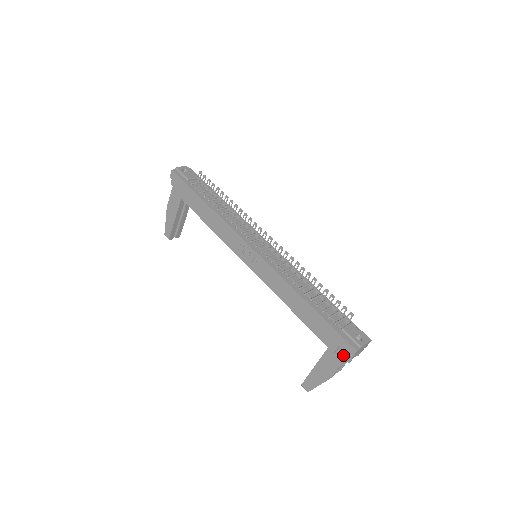
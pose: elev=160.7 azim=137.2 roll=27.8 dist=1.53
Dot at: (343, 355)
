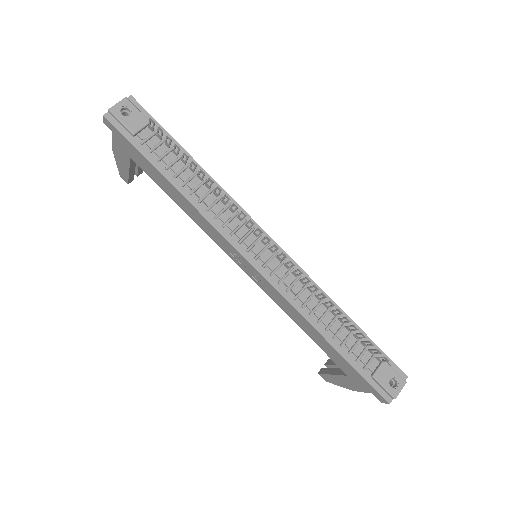
Dot at: occluded
